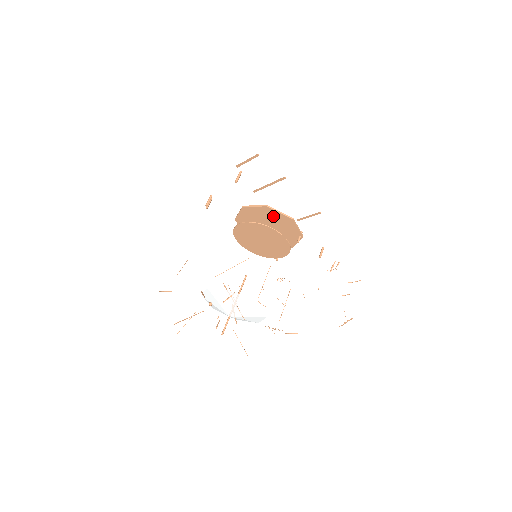
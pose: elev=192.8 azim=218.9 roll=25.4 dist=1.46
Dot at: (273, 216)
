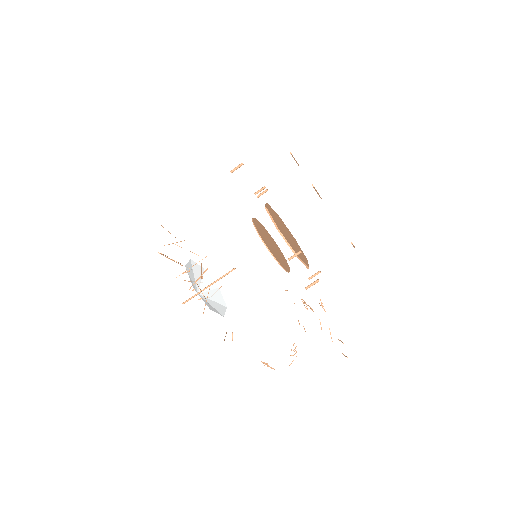
Dot at: occluded
